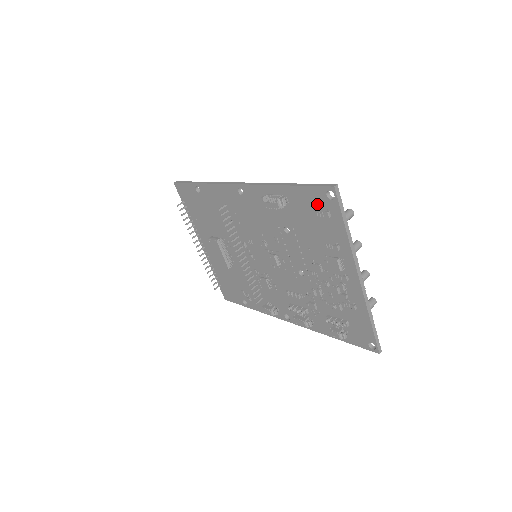
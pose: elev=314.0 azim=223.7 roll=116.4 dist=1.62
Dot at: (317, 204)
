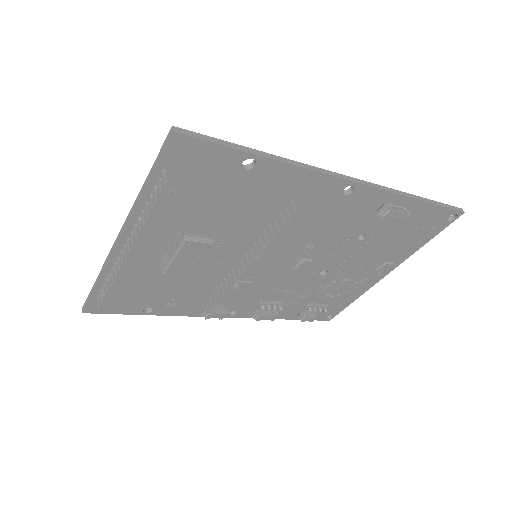
Dot at: (431, 221)
